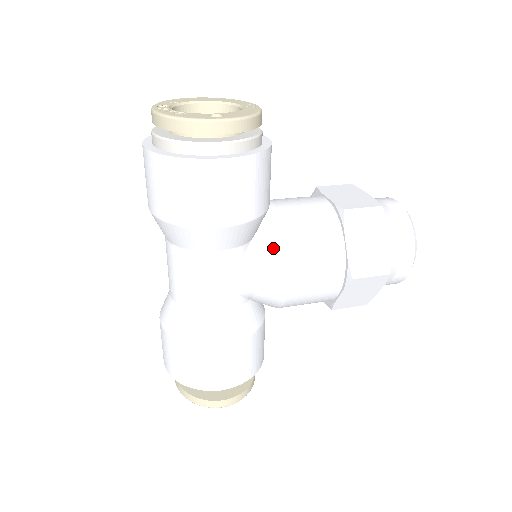
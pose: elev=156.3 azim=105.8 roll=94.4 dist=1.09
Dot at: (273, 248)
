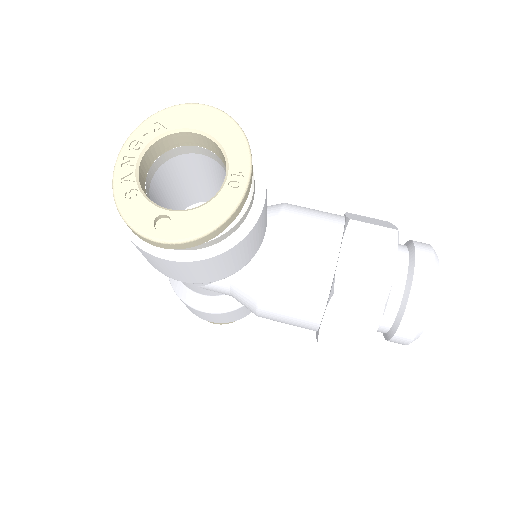
Dot at: (247, 290)
